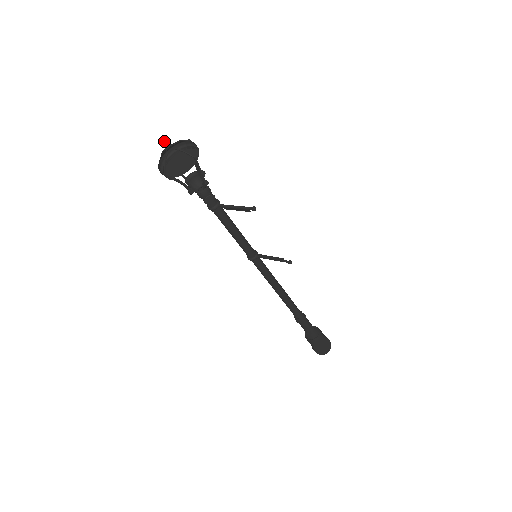
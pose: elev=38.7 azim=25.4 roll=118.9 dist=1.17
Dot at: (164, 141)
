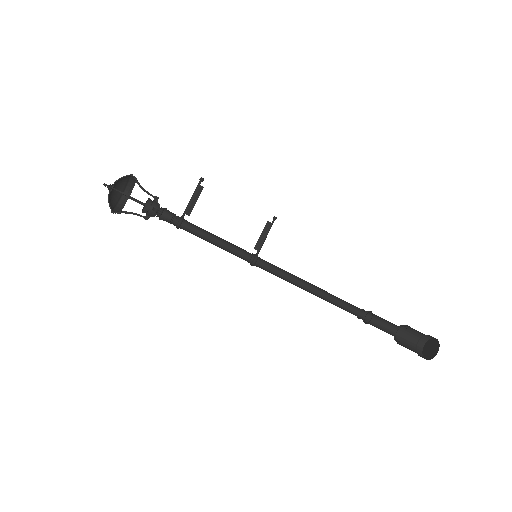
Dot at: occluded
